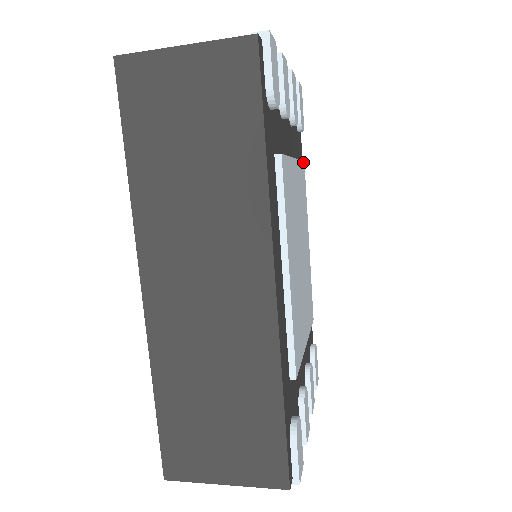
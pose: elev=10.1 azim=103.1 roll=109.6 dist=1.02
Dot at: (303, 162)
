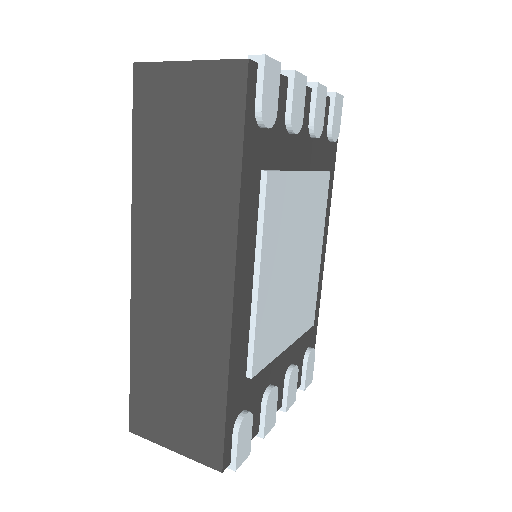
Dot at: (327, 172)
